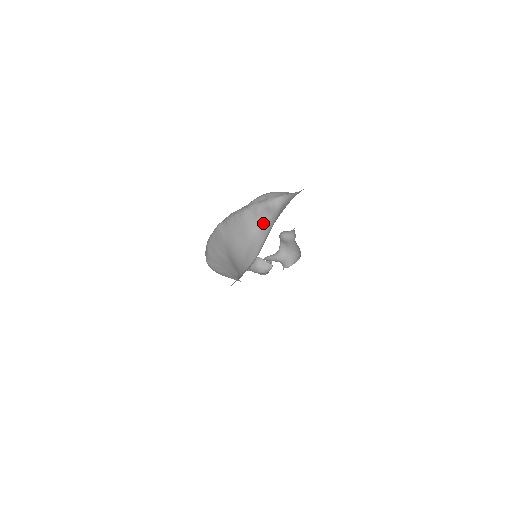
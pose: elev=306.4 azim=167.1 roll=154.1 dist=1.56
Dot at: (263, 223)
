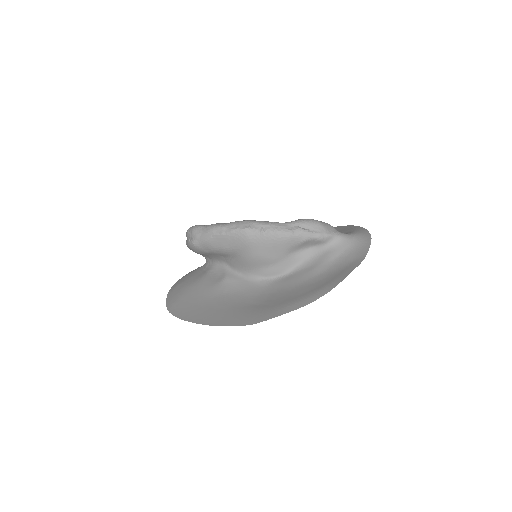
Dot at: (302, 249)
